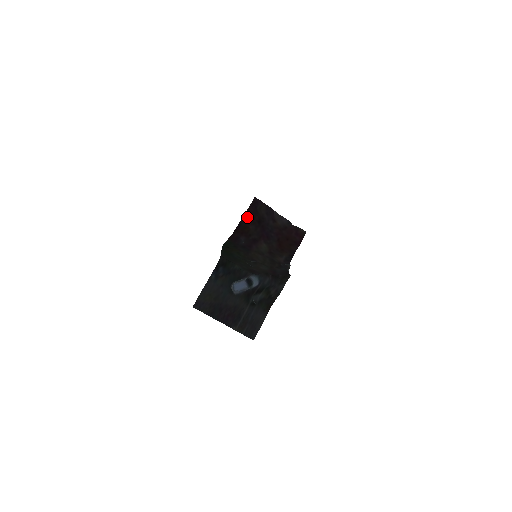
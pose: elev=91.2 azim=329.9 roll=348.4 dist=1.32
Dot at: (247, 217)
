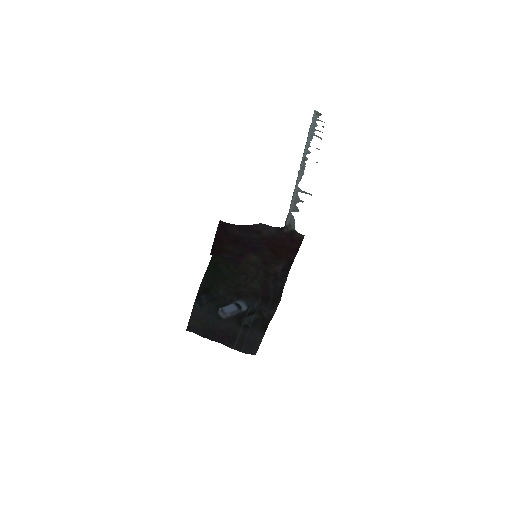
Dot at: (219, 241)
